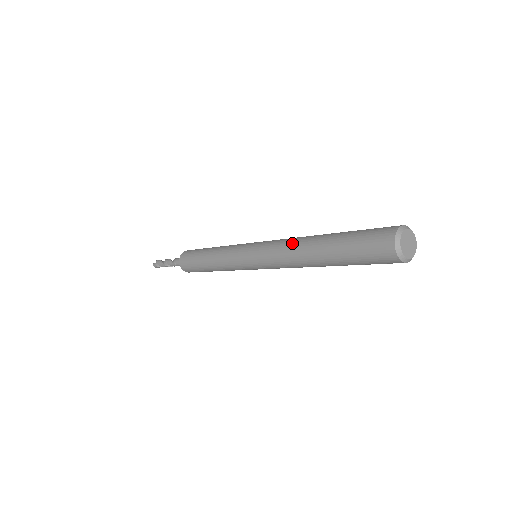
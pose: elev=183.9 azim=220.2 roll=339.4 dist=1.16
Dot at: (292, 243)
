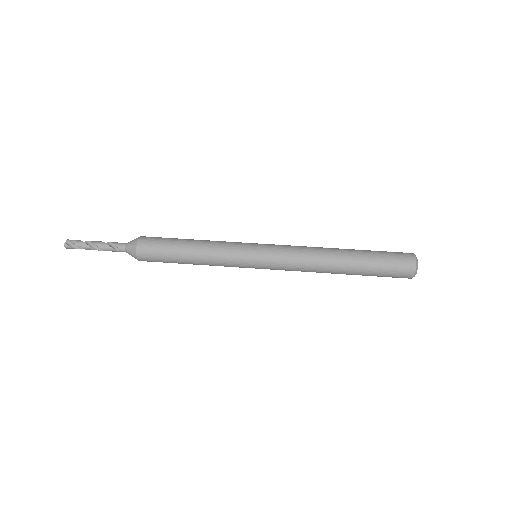
Dot at: (316, 252)
